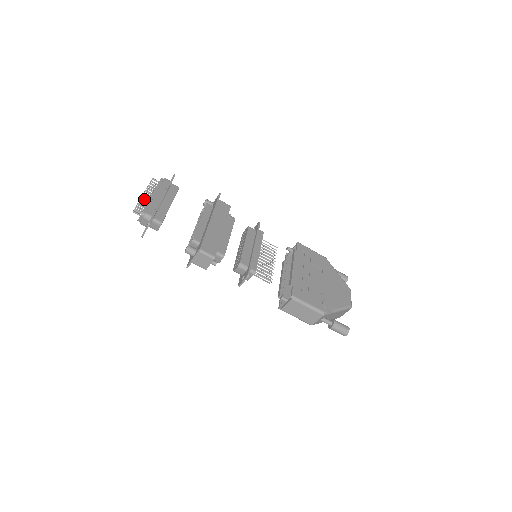
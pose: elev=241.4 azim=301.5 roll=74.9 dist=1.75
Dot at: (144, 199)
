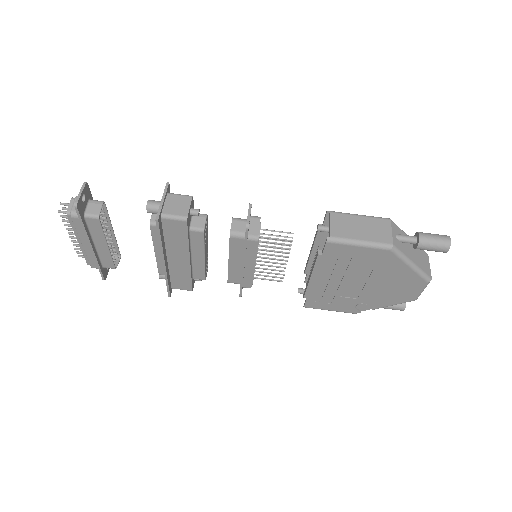
Dot at: (73, 233)
